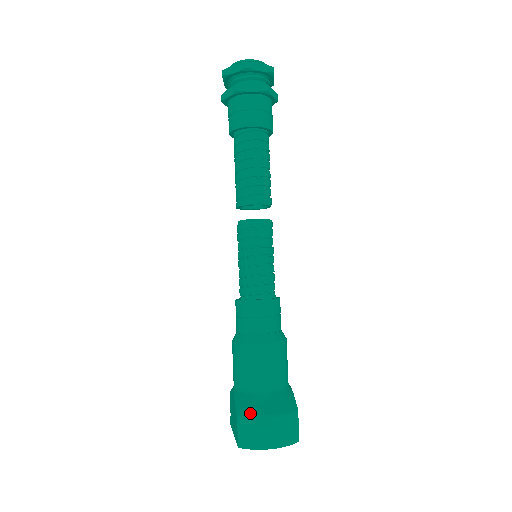
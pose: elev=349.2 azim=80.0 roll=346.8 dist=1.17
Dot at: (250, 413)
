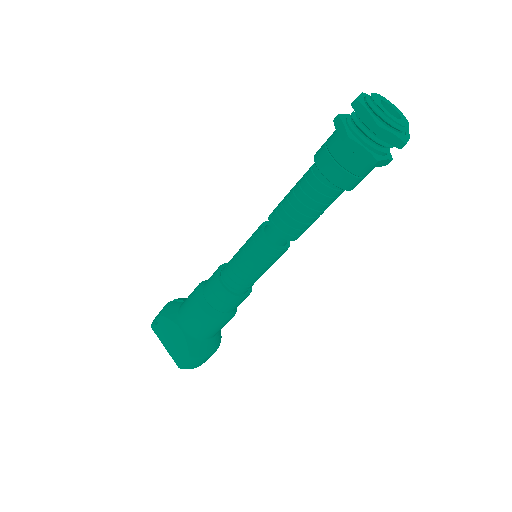
Dot at: (200, 356)
